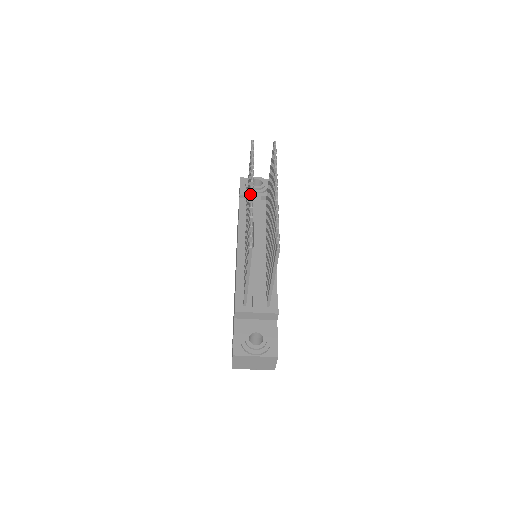
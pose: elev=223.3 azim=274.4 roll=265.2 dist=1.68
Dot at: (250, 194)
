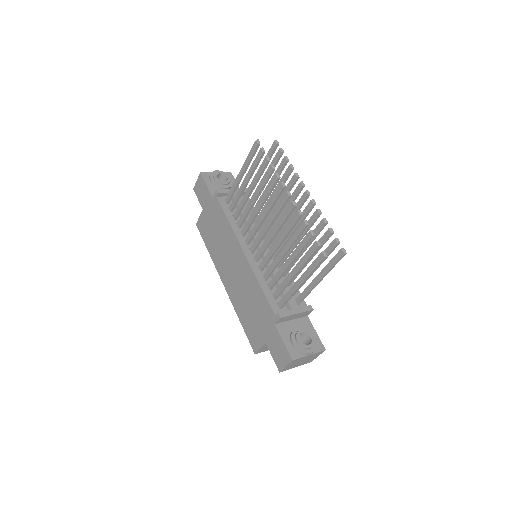
Dot at: (287, 200)
